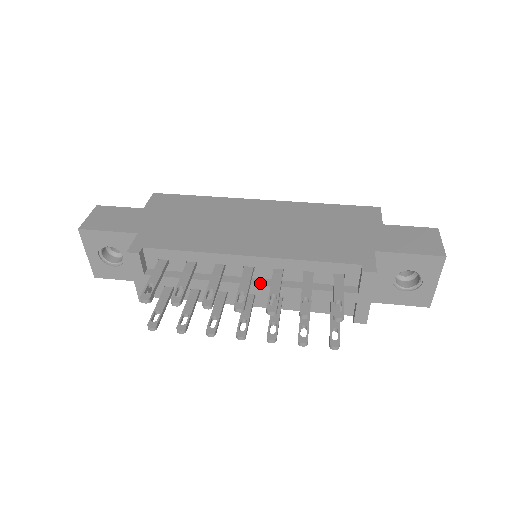
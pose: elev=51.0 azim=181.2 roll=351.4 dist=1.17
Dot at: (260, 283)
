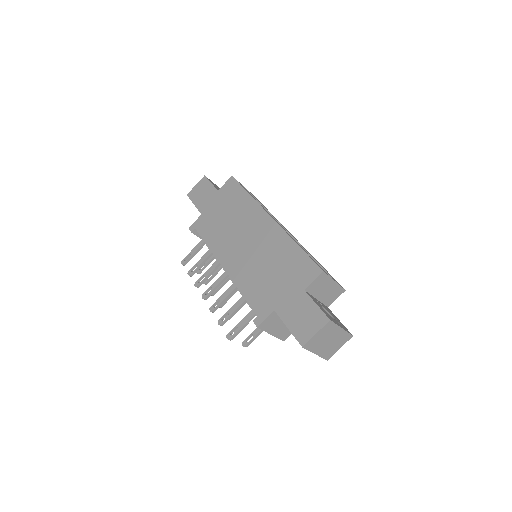
Dot at: occluded
